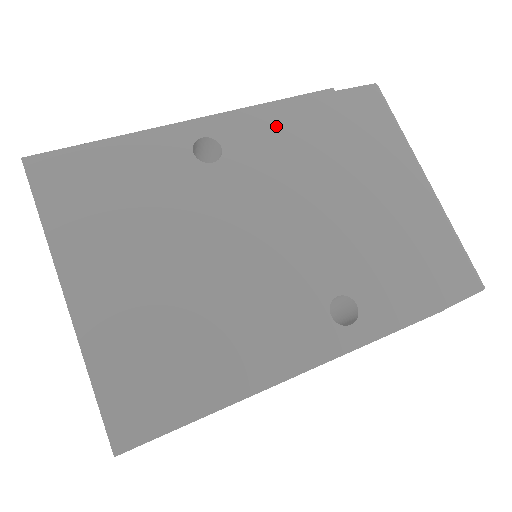
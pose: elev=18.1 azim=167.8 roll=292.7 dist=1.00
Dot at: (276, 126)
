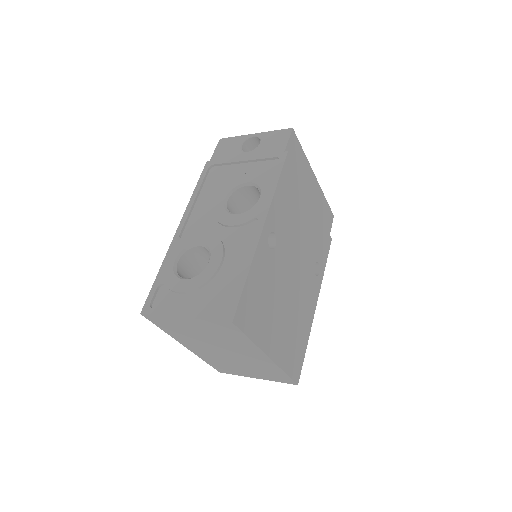
Dot at: (282, 200)
